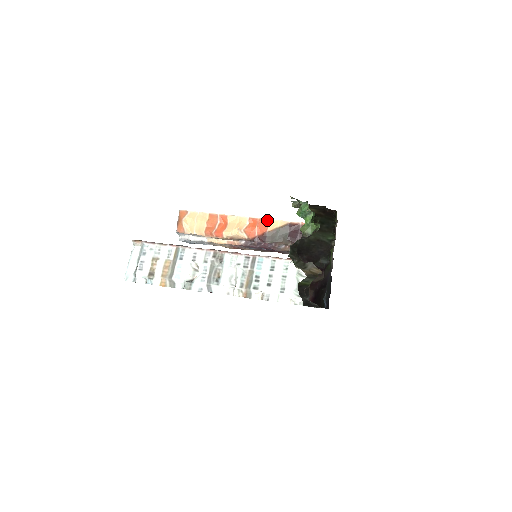
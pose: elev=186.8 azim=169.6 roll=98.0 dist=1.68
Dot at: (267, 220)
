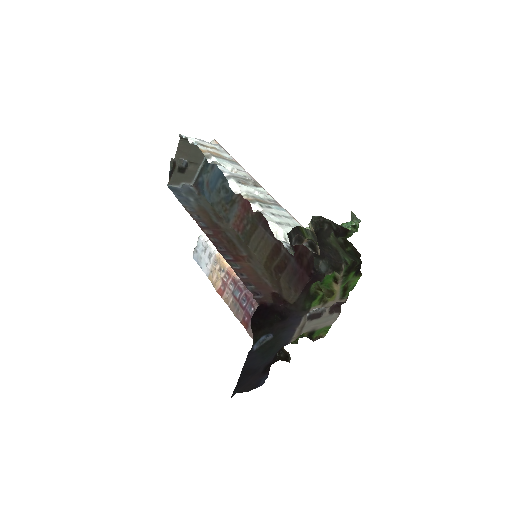
Dot at: occluded
